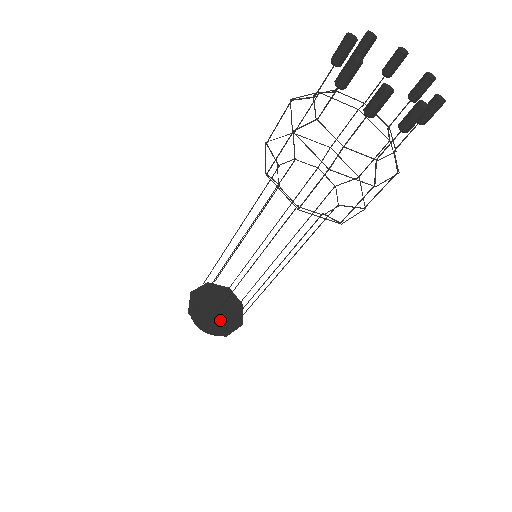
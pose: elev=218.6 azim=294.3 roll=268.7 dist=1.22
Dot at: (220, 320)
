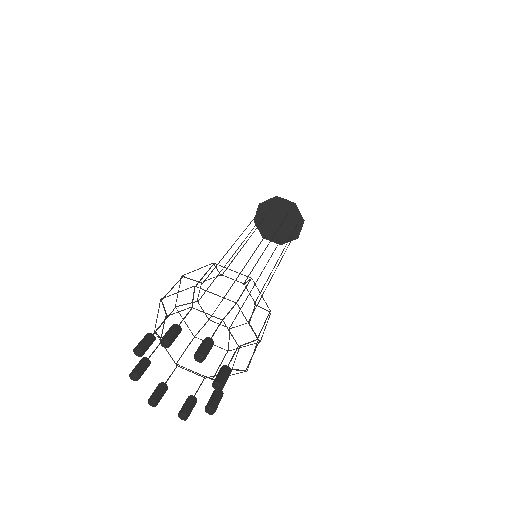
Dot at: (286, 229)
